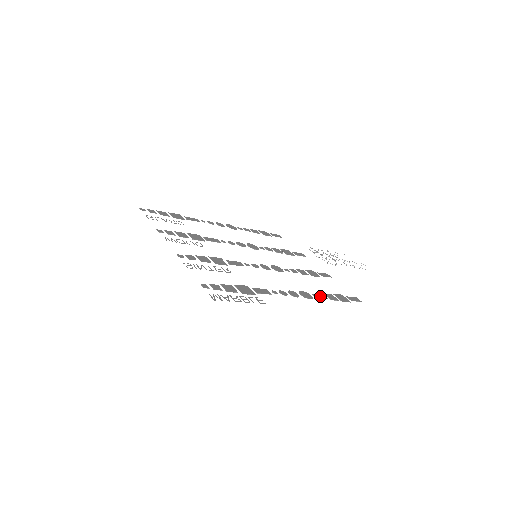
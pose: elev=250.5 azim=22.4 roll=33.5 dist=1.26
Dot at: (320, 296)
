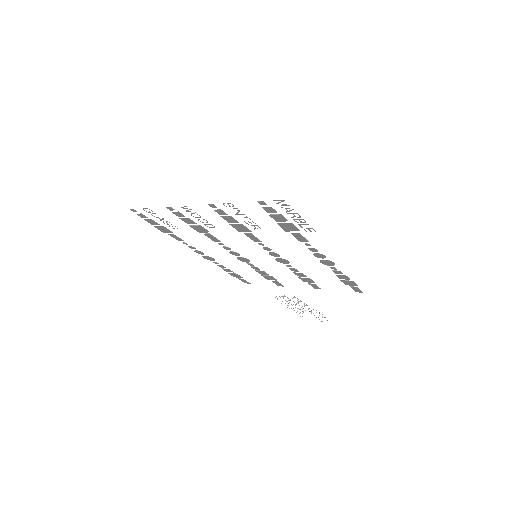
Dot at: (336, 270)
